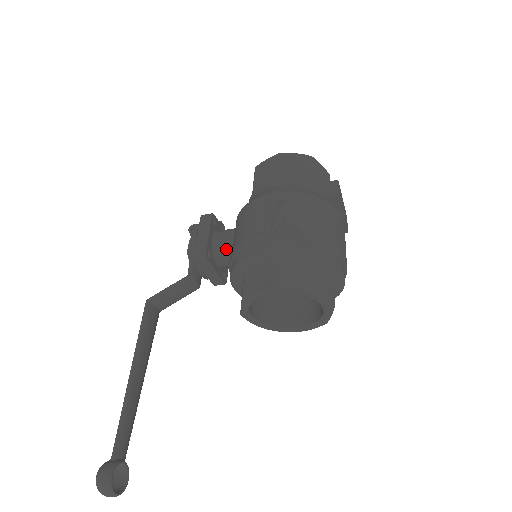
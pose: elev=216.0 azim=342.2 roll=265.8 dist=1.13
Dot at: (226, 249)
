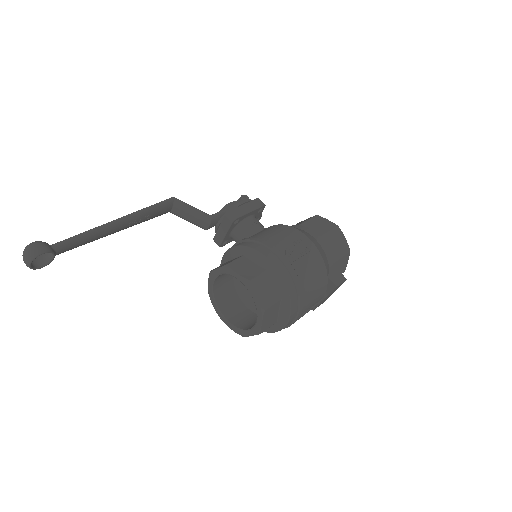
Dot at: (247, 231)
